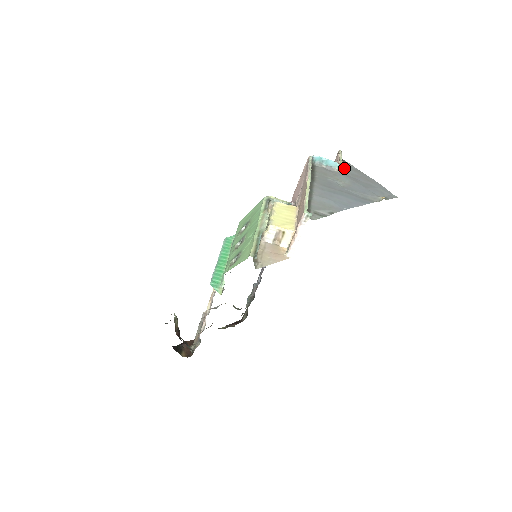
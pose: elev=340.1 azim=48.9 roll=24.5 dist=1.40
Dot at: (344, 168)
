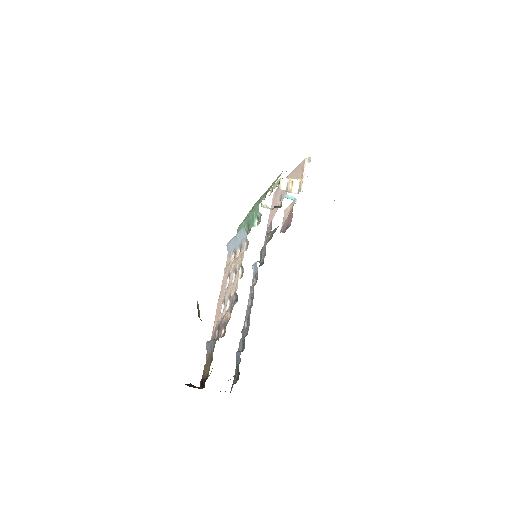
Dot at: occluded
